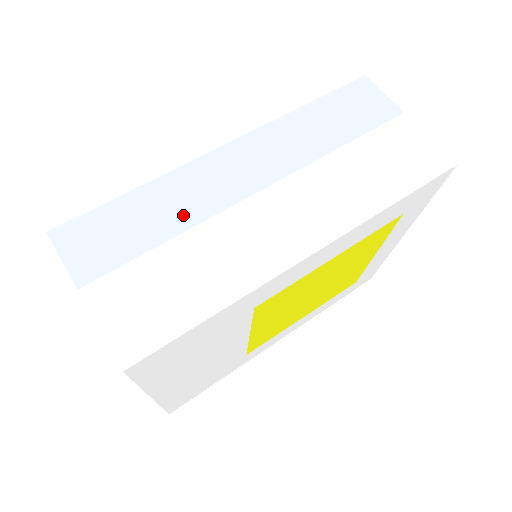
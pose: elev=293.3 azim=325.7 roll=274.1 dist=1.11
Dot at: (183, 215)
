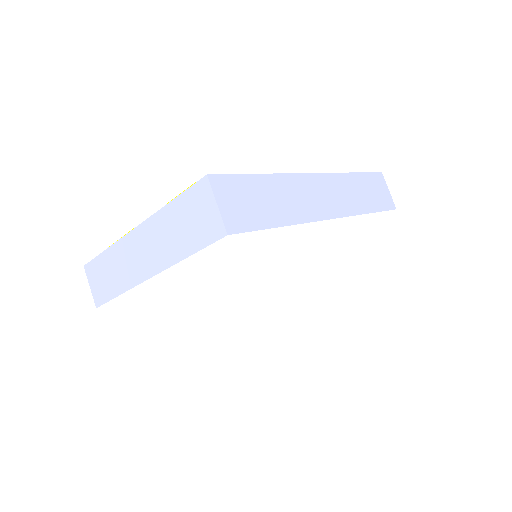
Dot at: (292, 212)
